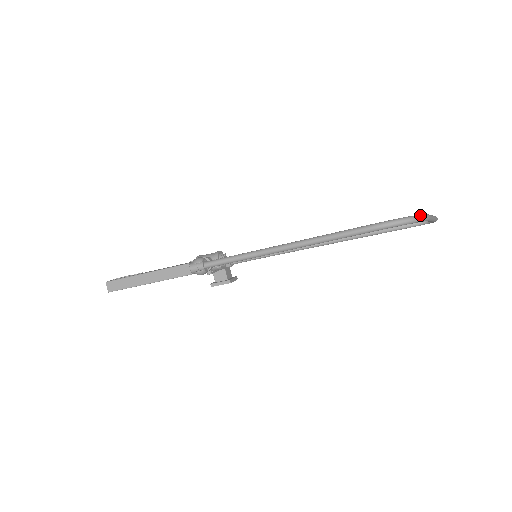
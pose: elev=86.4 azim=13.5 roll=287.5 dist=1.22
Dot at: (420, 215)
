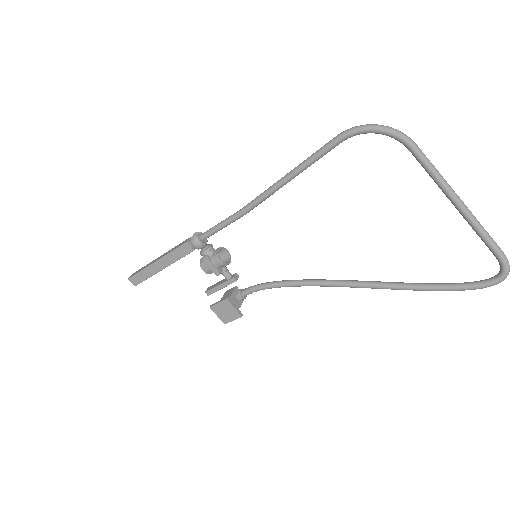
Dot at: (394, 129)
